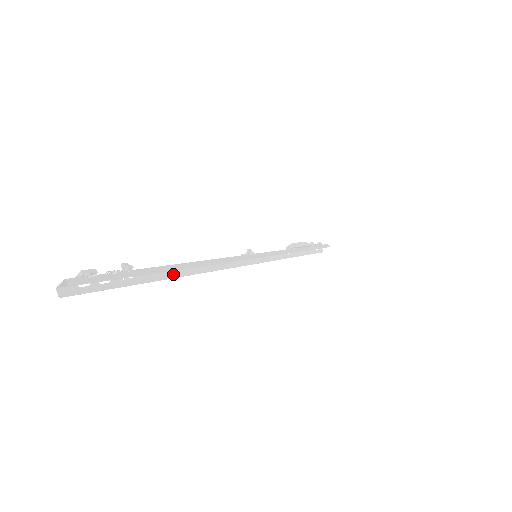
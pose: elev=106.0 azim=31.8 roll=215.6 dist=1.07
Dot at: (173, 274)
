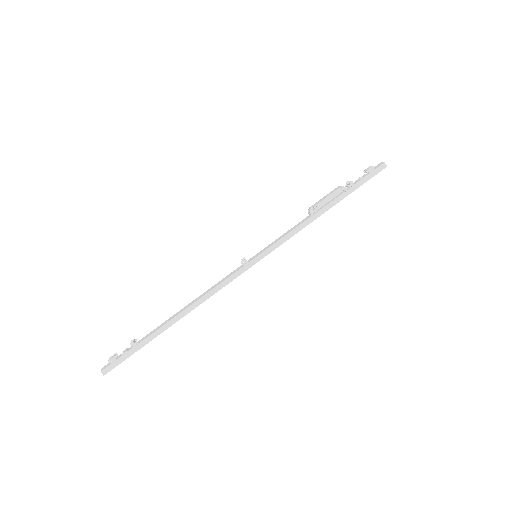
Dot at: occluded
